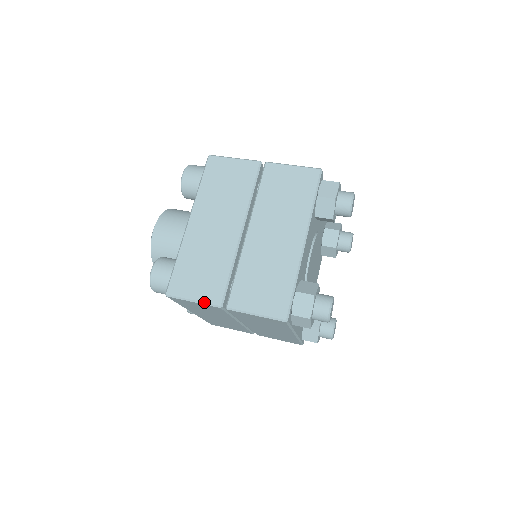
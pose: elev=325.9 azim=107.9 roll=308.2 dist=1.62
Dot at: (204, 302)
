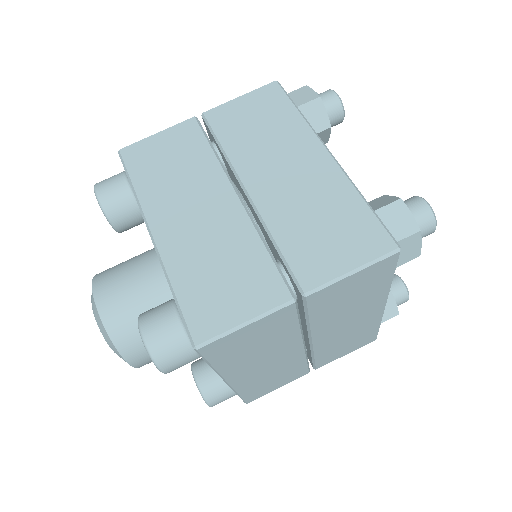
Dot at: (264, 312)
